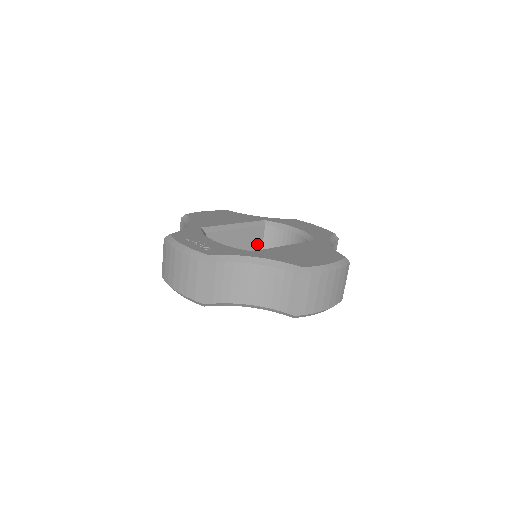
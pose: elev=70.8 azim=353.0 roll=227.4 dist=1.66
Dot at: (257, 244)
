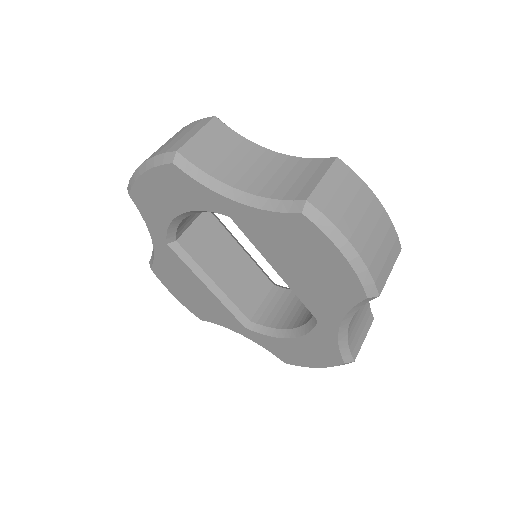
Dot at: (254, 297)
